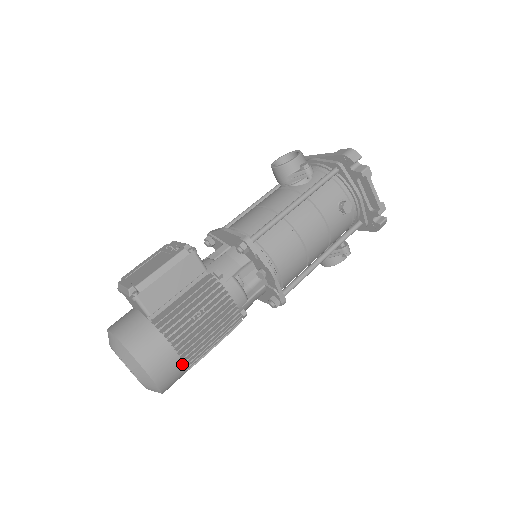
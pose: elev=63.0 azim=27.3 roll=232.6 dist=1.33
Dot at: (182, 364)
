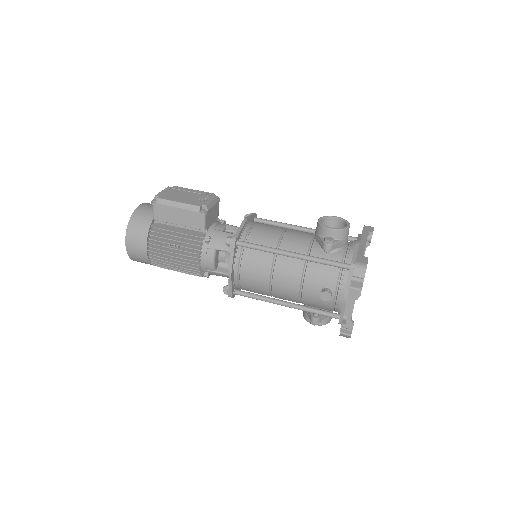
Dot at: (147, 259)
